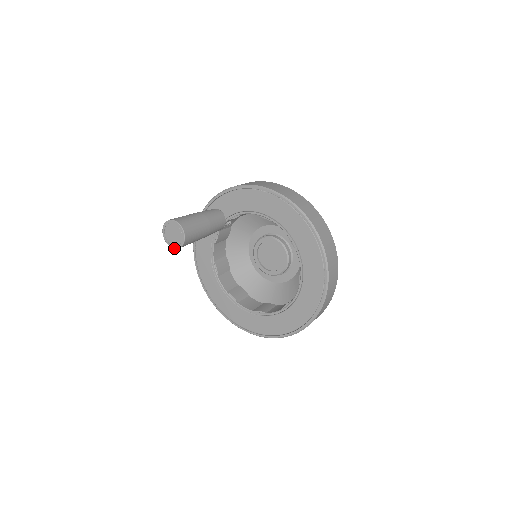
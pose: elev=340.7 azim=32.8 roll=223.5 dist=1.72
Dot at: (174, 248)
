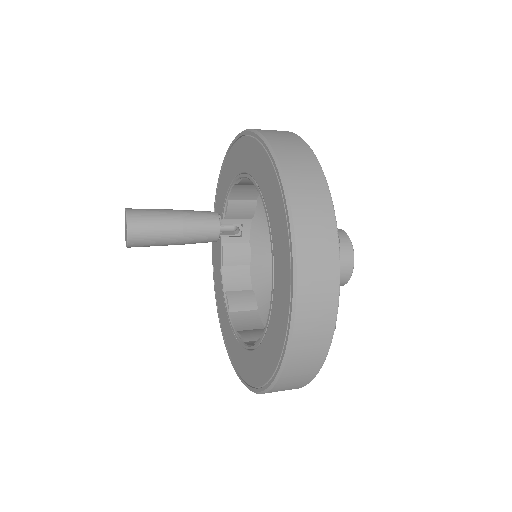
Dot at: (126, 245)
